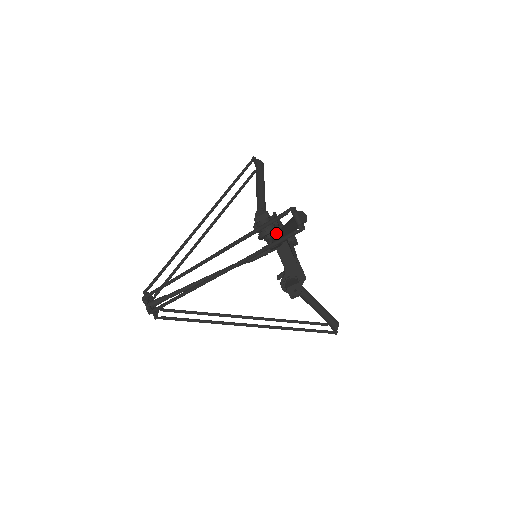
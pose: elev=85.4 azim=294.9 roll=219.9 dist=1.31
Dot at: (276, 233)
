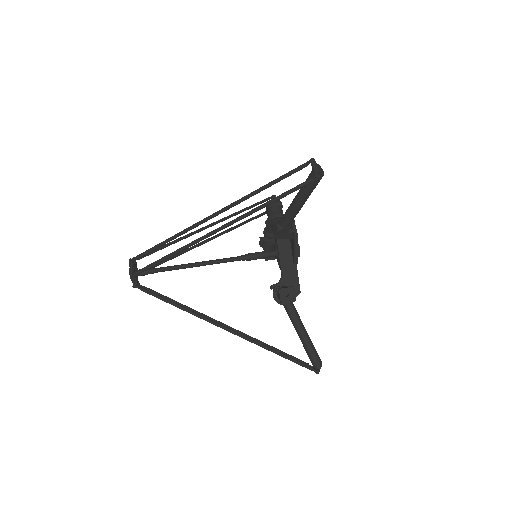
Dot at: (287, 209)
